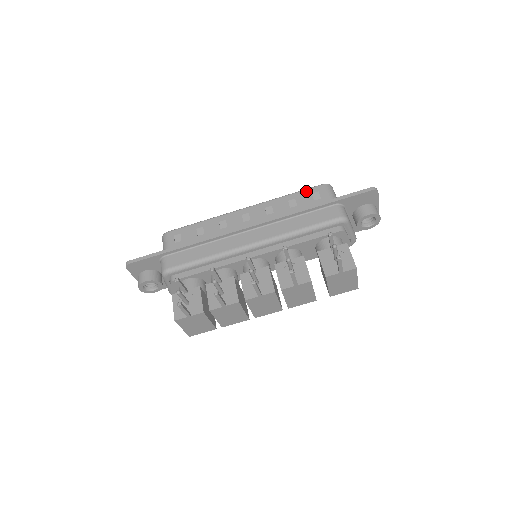
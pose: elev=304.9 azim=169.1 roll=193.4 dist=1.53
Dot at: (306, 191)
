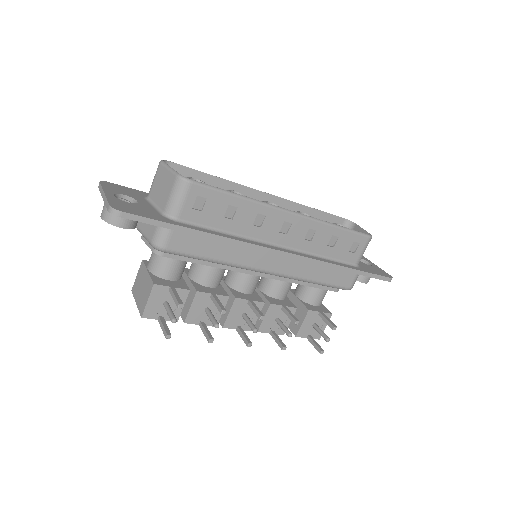
Dot at: (353, 235)
